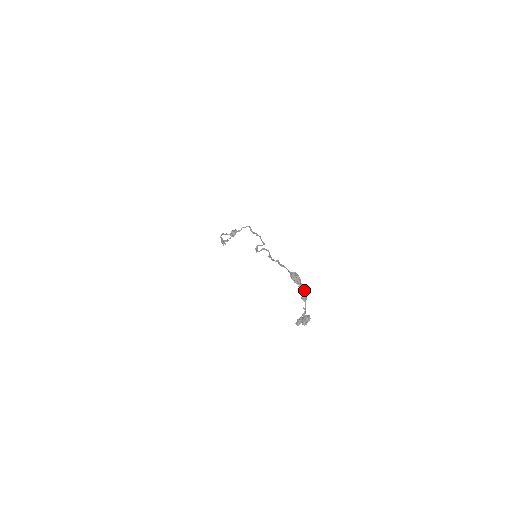
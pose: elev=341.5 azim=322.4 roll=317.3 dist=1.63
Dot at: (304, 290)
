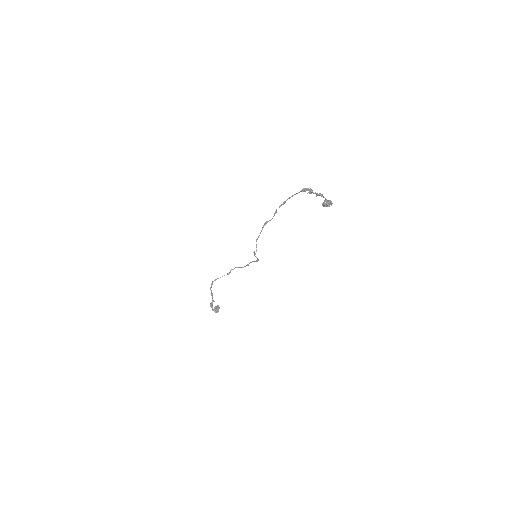
Dot at: occluded
